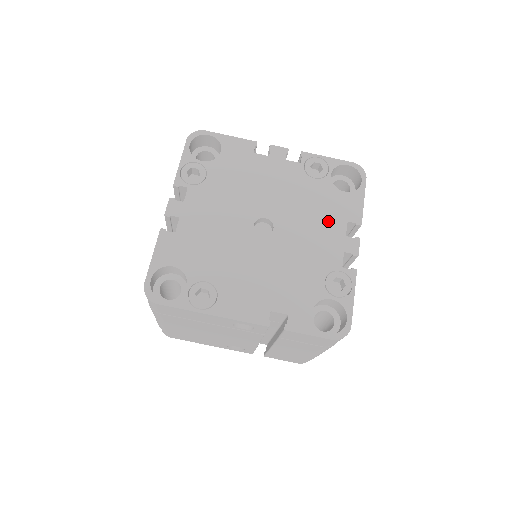
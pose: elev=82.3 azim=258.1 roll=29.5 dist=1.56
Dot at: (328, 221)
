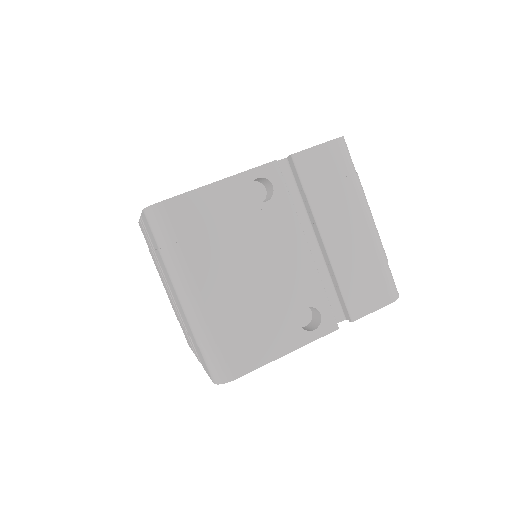
Dot at: occluded
